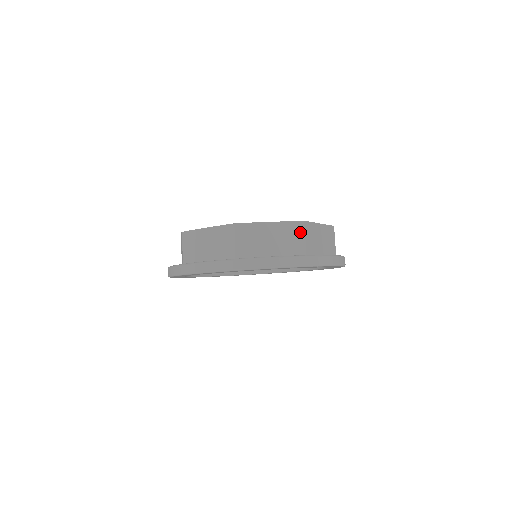
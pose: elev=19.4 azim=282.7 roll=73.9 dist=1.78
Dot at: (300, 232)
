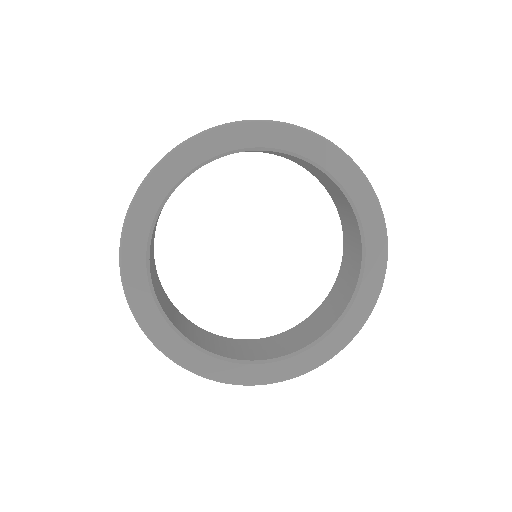
Dot at: occluded
